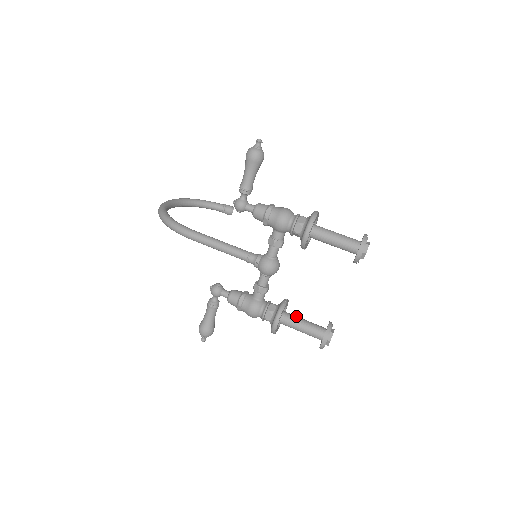
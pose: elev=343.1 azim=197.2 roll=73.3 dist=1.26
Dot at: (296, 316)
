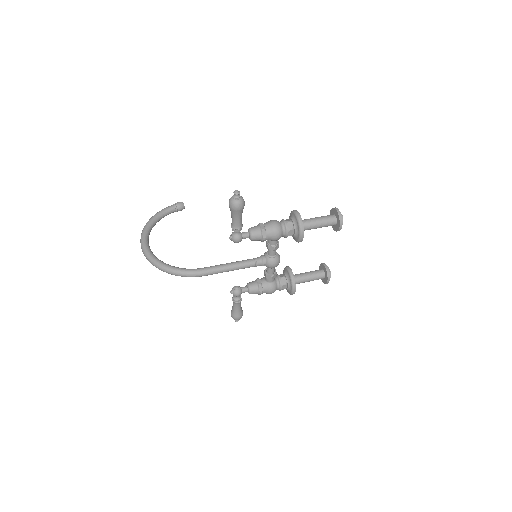
Dot at: (300, 274)
